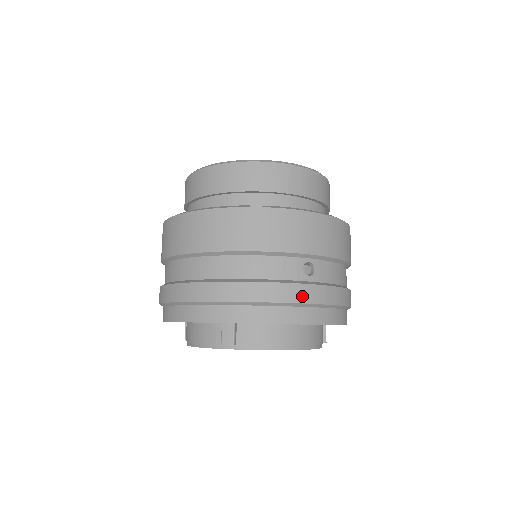
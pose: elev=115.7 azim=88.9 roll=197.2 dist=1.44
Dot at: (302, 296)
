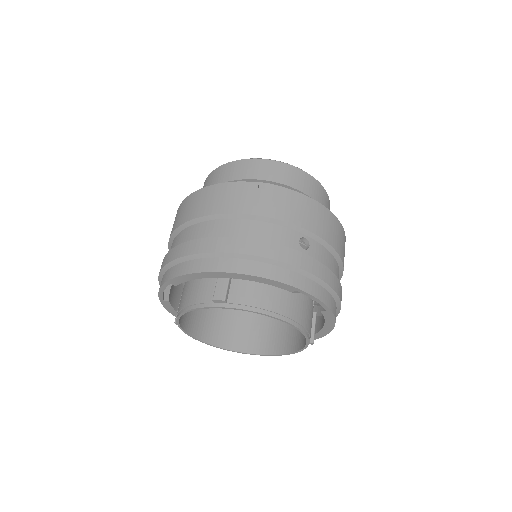
Dot at: (296, 260)
